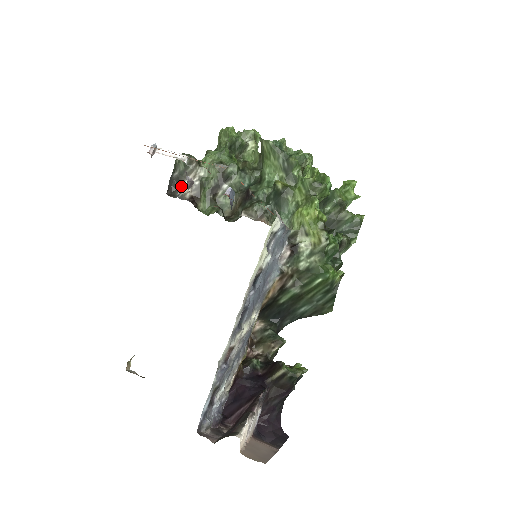
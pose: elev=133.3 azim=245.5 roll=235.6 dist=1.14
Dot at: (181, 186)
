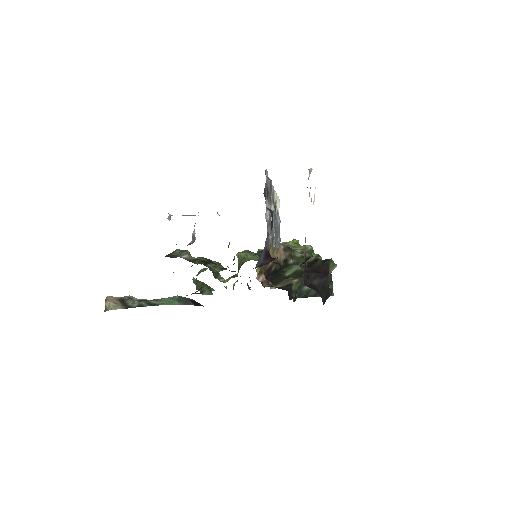
Dot at: occluded
